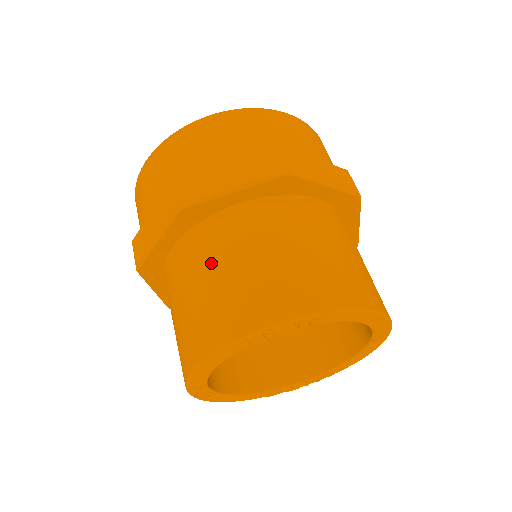
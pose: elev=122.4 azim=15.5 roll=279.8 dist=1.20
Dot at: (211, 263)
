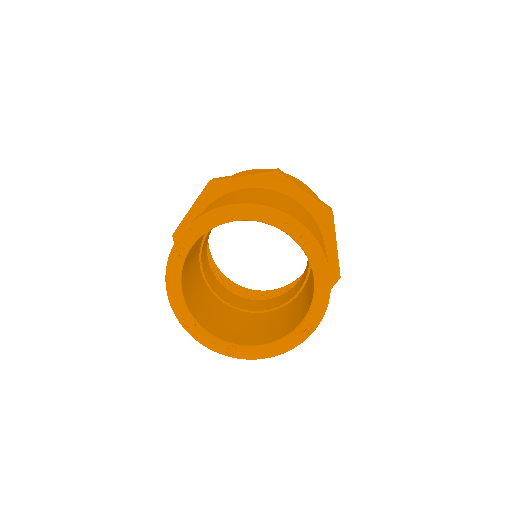
Dot at: (271, 195)
